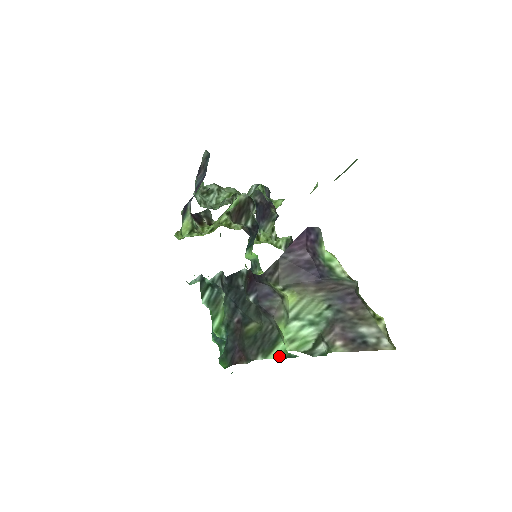
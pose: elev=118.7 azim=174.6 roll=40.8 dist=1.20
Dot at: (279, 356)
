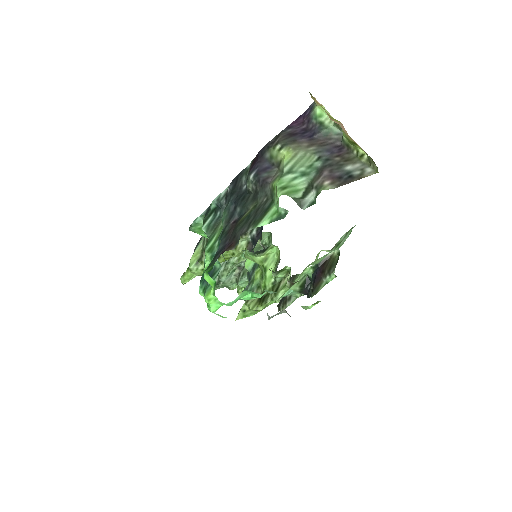
Dot at: (269, 220)
